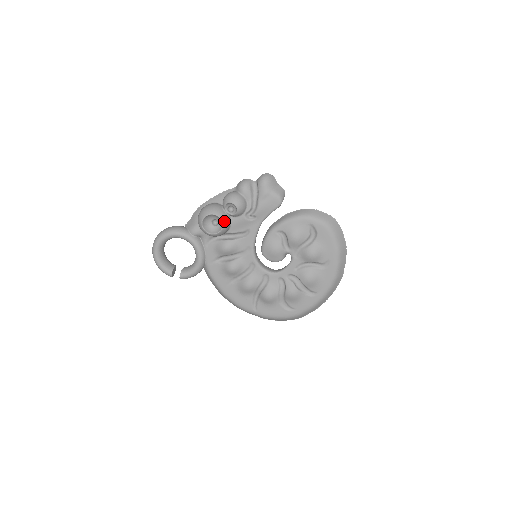
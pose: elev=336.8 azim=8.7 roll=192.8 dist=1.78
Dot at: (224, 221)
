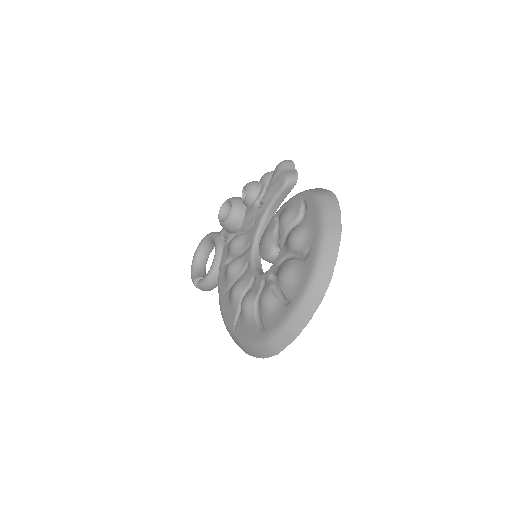
Dot at: (234, 207)
